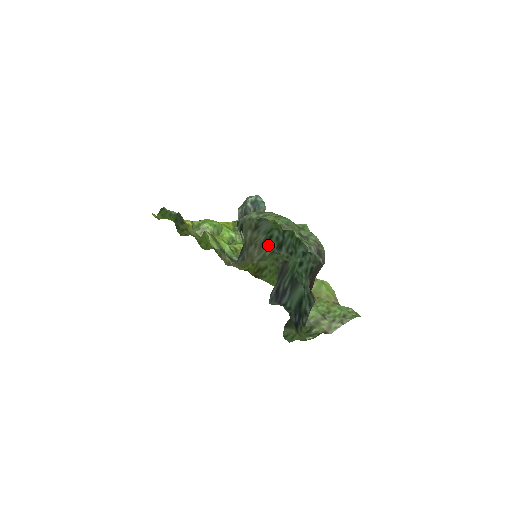
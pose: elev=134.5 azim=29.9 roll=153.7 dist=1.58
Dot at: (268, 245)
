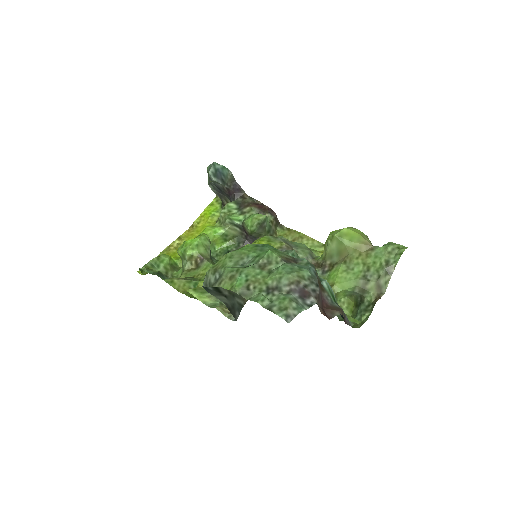
Dot at: occluded
